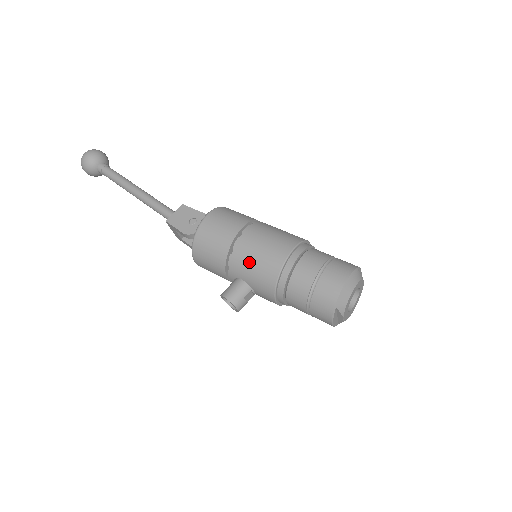
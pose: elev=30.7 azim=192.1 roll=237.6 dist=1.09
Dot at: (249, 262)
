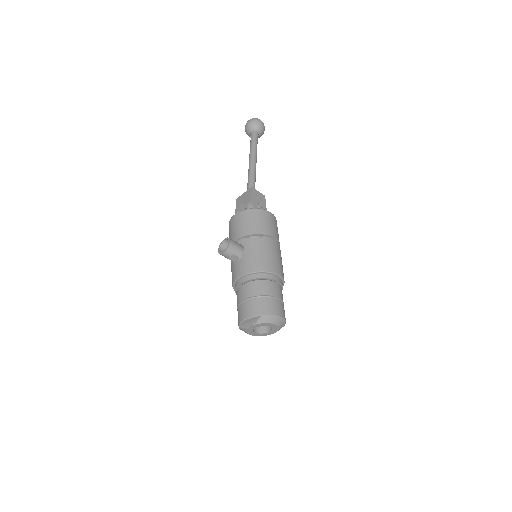
Dot at: (261, 250)
